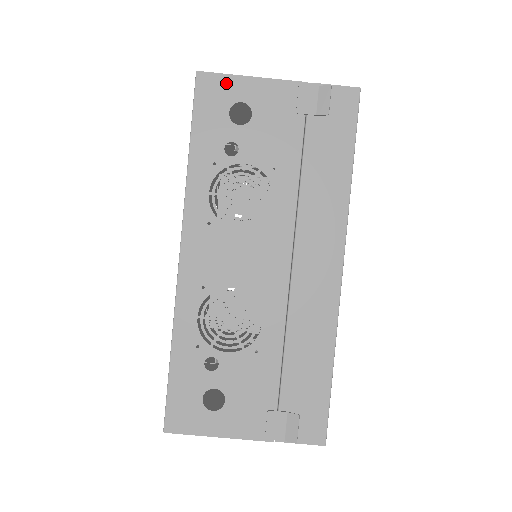
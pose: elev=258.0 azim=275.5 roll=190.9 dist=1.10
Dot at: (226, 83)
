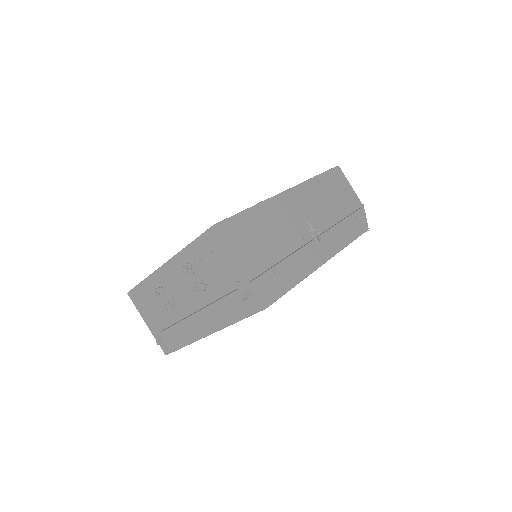
Dot at: (220, 242)
